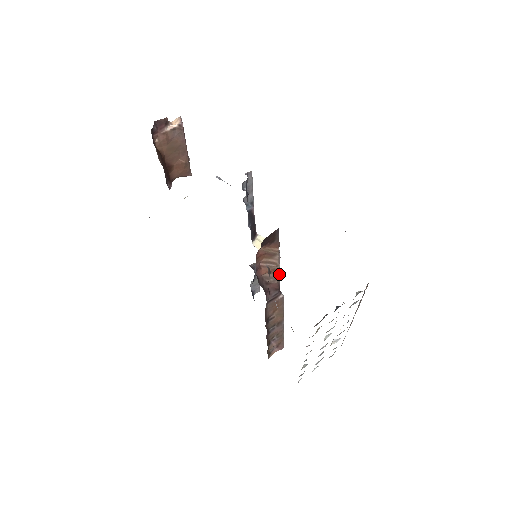
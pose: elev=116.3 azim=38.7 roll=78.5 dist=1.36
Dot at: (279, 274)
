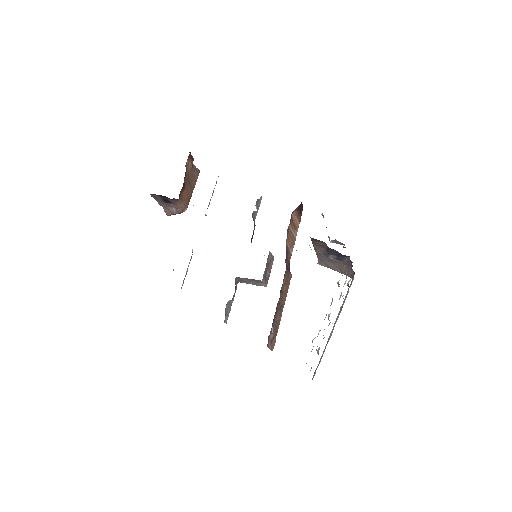
Dot at: occluded
